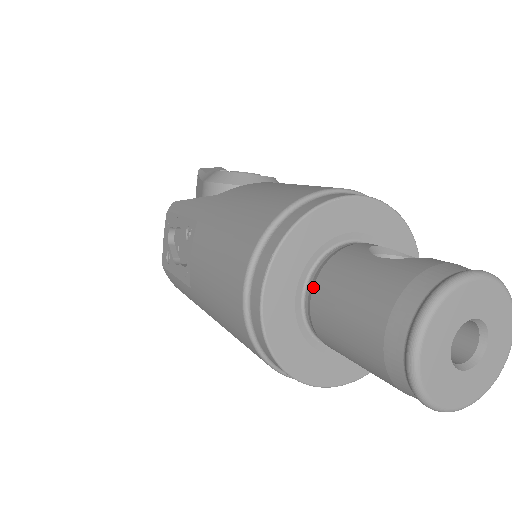
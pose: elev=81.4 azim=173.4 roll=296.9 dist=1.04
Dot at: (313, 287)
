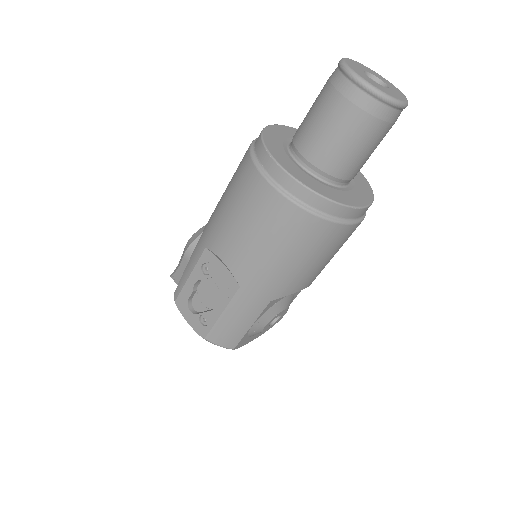
Dot at: (300, 153)
